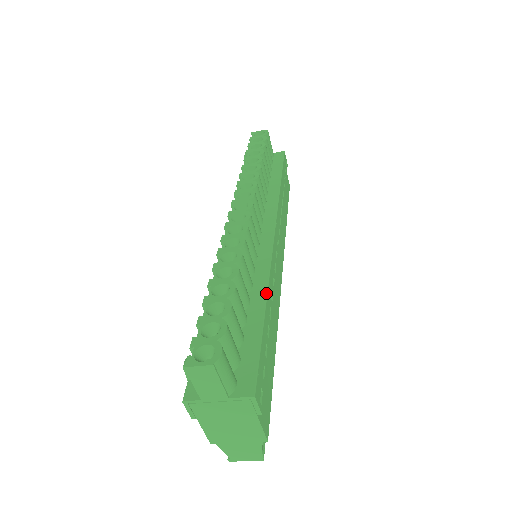
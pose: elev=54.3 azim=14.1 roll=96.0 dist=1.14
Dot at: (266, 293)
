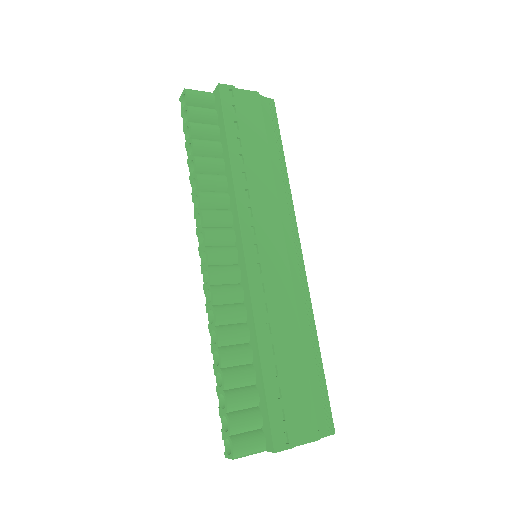
Dot at: (257, 342)
